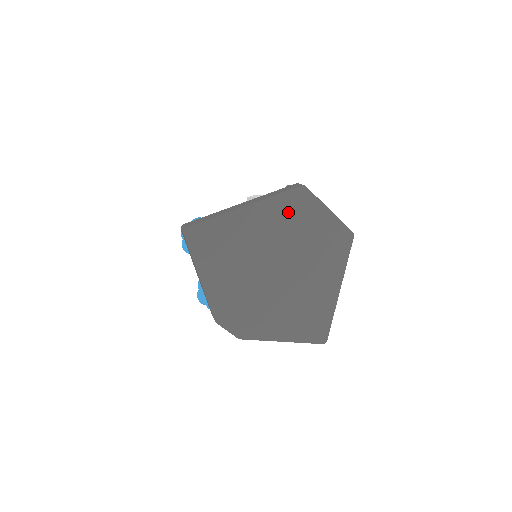
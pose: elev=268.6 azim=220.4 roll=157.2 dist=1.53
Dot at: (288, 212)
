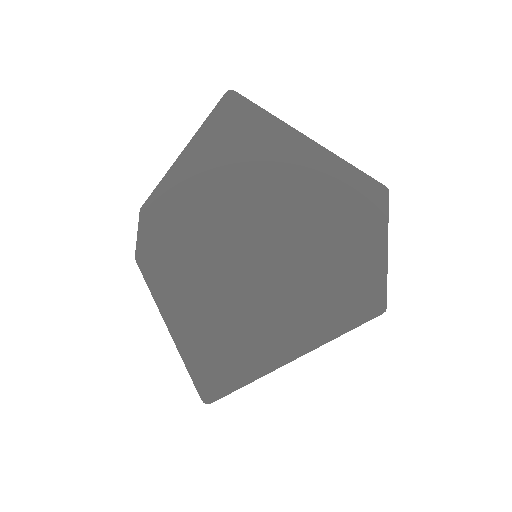
Dot at: (342, 194)
